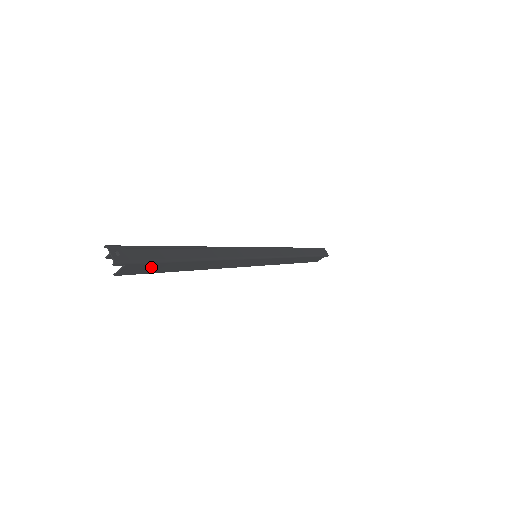
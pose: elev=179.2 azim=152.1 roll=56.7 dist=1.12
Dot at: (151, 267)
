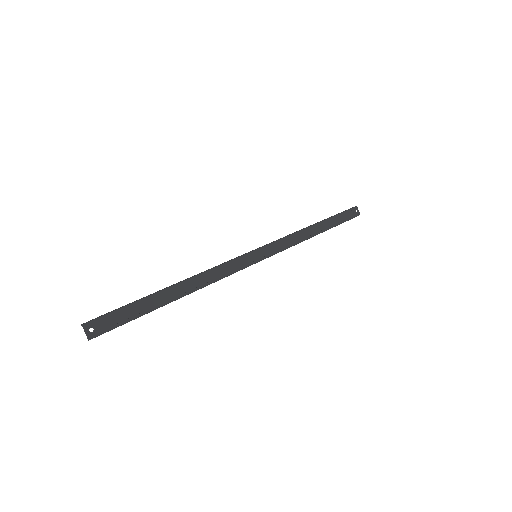
Dot at: (129, 321)
